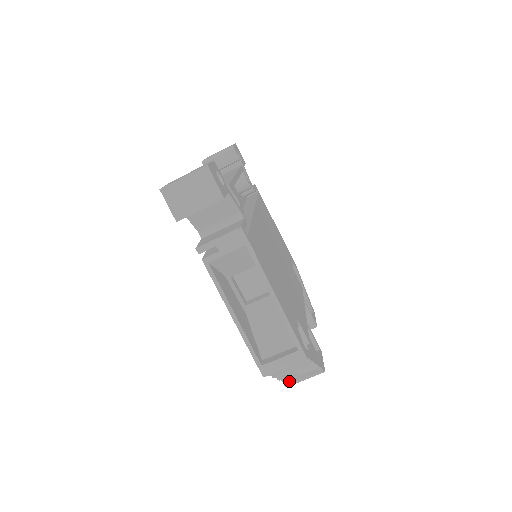
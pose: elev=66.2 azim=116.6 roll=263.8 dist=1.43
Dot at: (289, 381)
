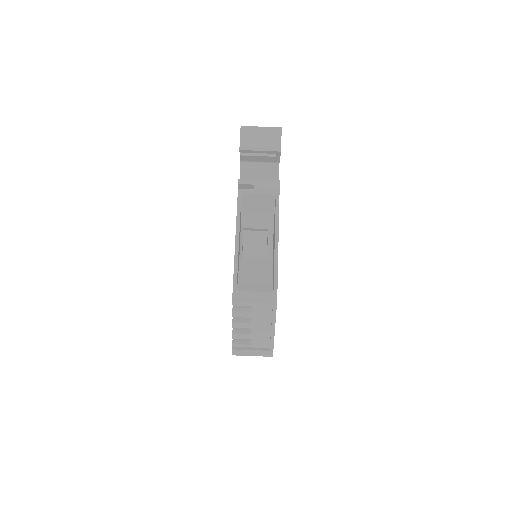
Dot at: (238, 347)
